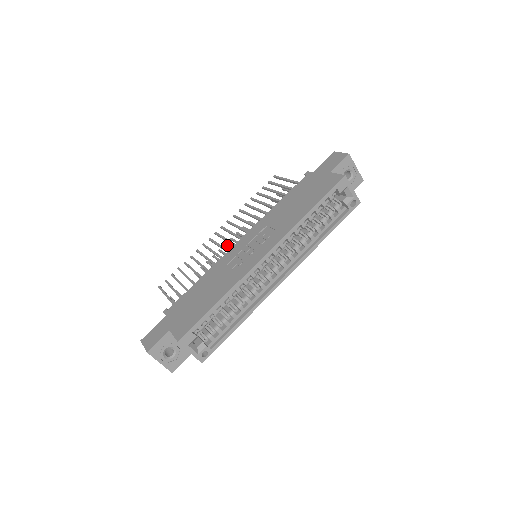
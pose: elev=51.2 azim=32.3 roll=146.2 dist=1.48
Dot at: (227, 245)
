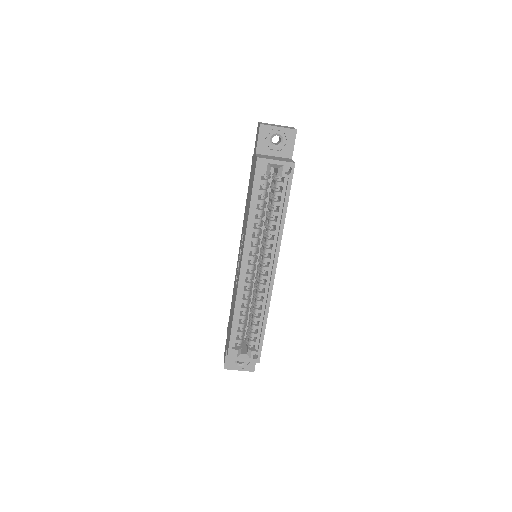
Dot at: occluded
